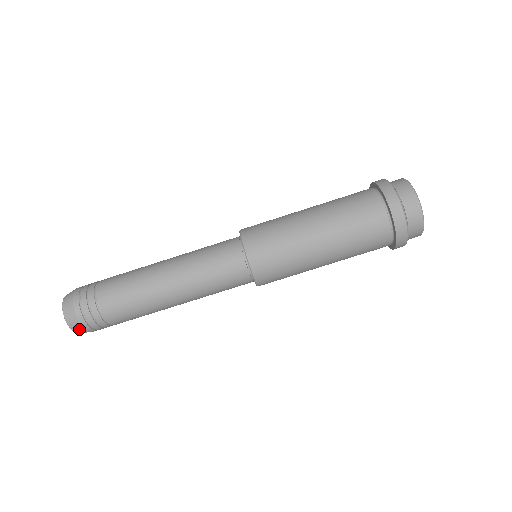
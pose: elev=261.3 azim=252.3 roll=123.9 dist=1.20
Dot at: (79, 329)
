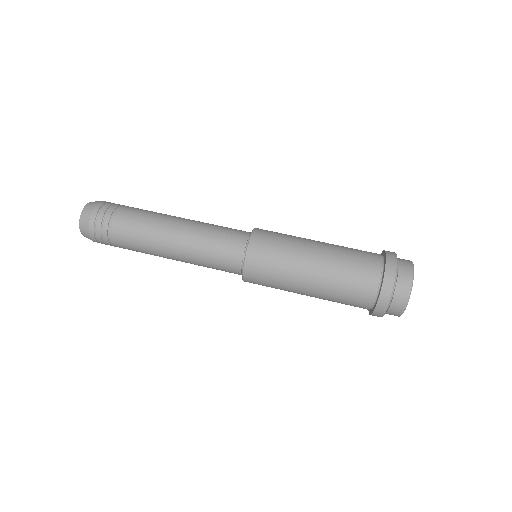
Dot at: (86, 232)
